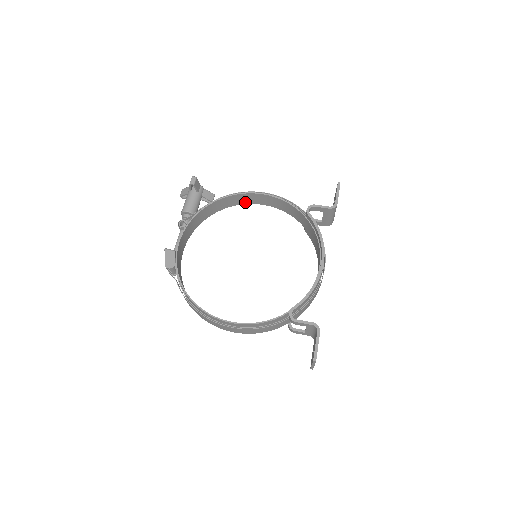
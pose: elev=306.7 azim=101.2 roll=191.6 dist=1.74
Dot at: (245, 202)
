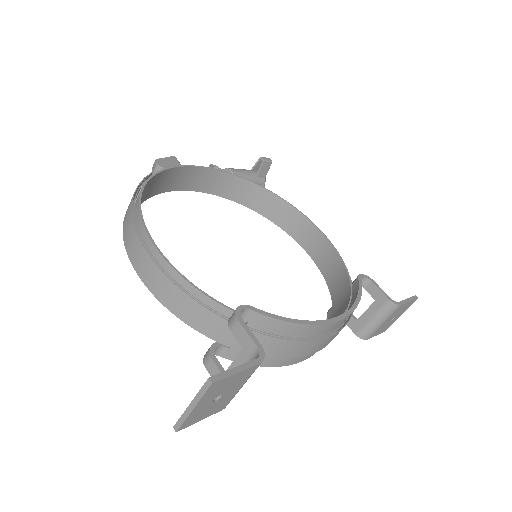
Dot at: (291, 231)
